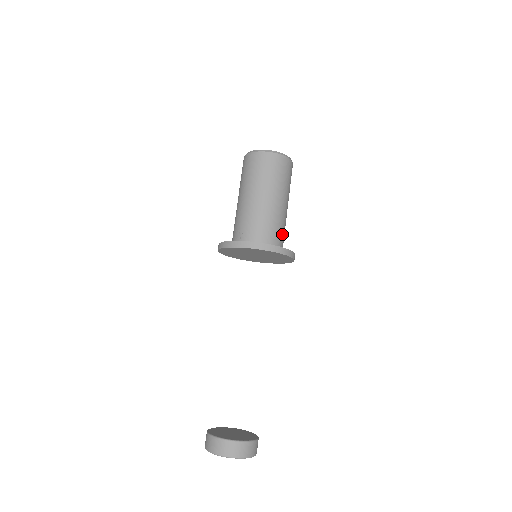
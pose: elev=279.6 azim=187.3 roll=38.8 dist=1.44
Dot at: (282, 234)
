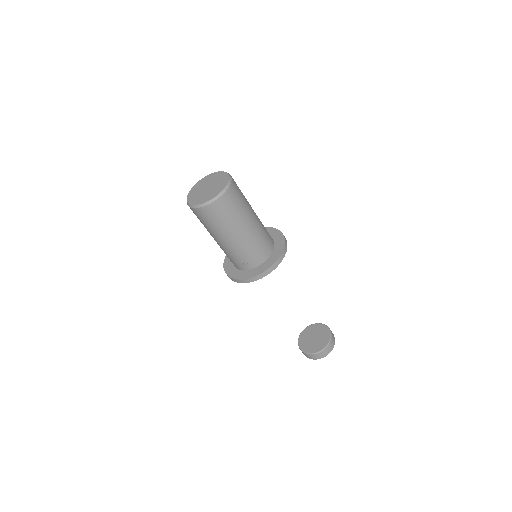
Dot at: (267, 232)
